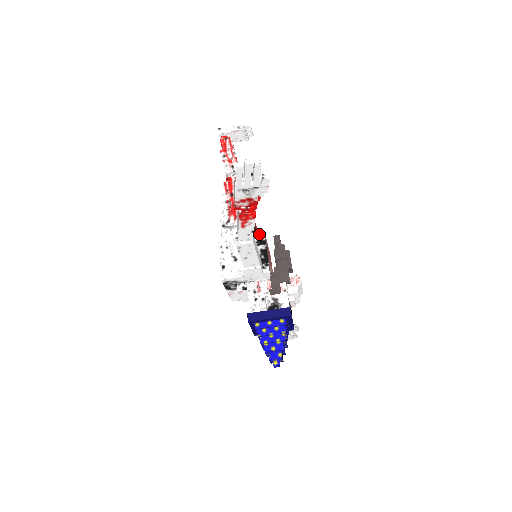
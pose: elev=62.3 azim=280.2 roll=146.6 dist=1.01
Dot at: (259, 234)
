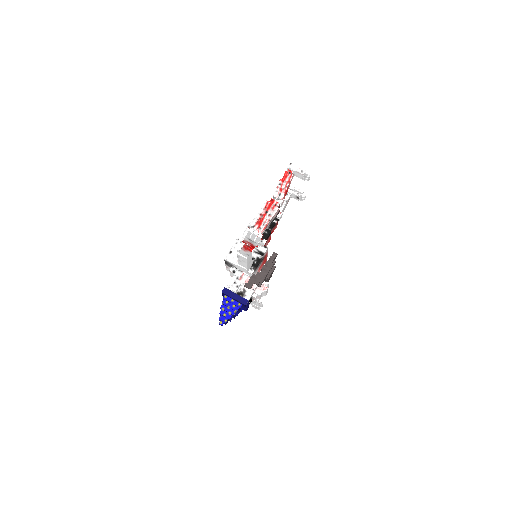
Dot at: (264, 247)
